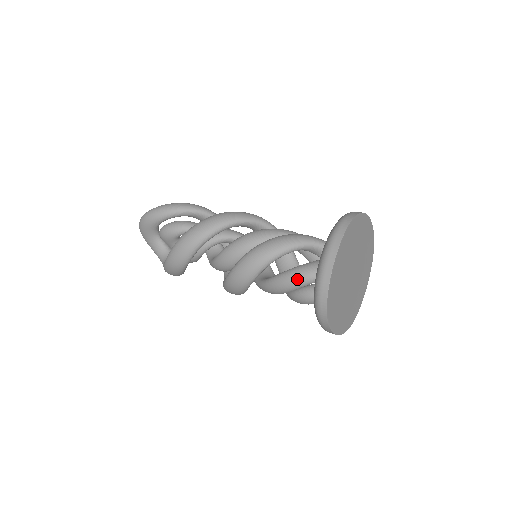
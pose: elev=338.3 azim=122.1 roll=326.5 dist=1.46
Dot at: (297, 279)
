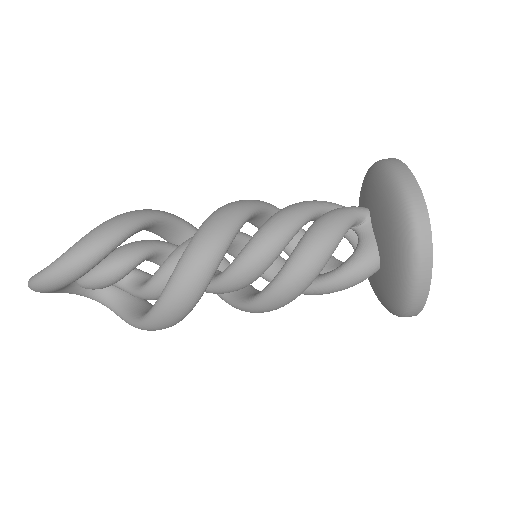
Dot at: (352, 285)
